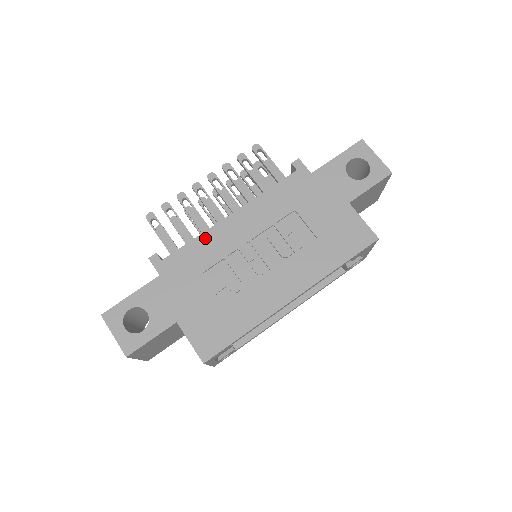
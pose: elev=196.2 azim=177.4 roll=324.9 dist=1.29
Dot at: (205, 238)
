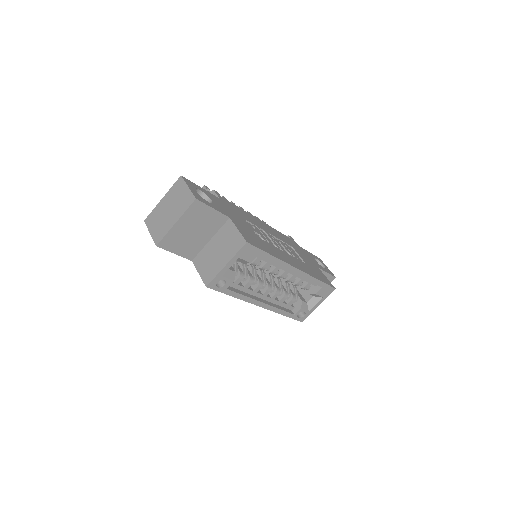
Dot at: (246, 213)
